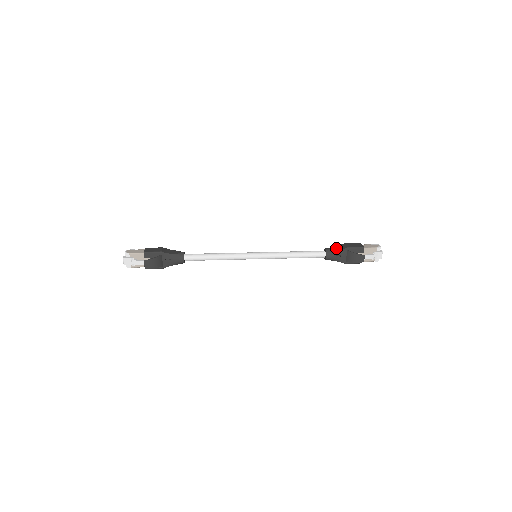
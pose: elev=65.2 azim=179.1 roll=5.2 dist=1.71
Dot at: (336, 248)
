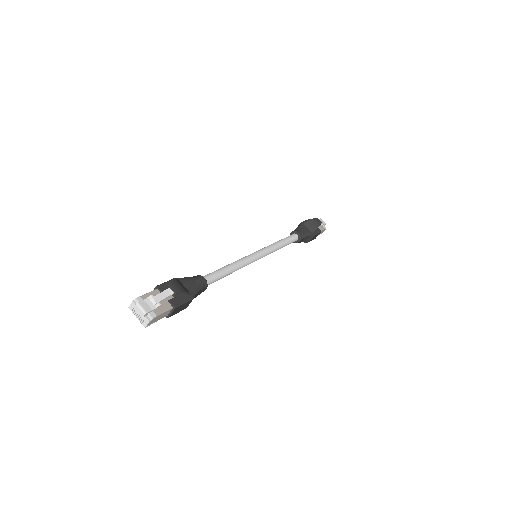
Dot at: occluded
